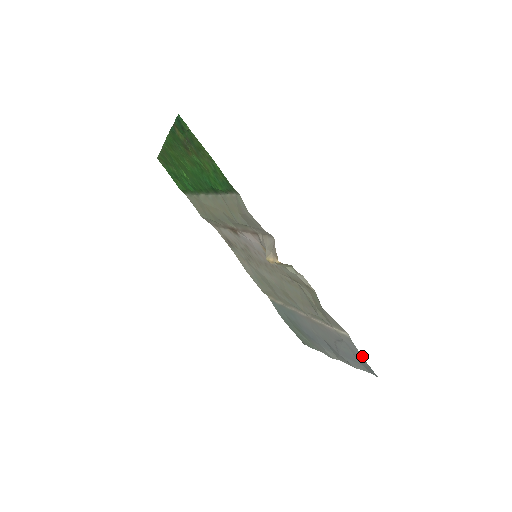
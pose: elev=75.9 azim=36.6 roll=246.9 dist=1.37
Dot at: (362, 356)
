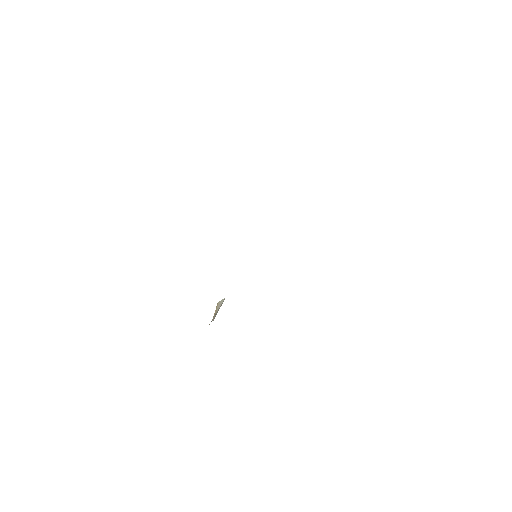
Dot at: occluded
